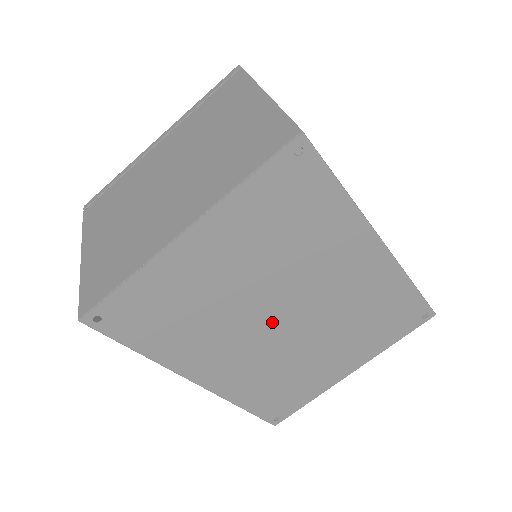
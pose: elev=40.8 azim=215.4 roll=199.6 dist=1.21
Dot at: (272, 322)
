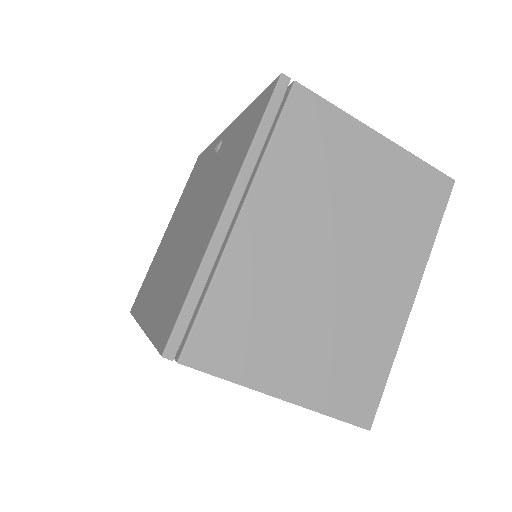
Dot at: occluded
